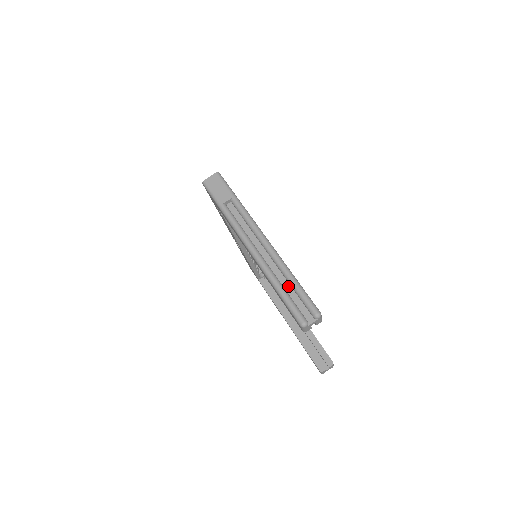
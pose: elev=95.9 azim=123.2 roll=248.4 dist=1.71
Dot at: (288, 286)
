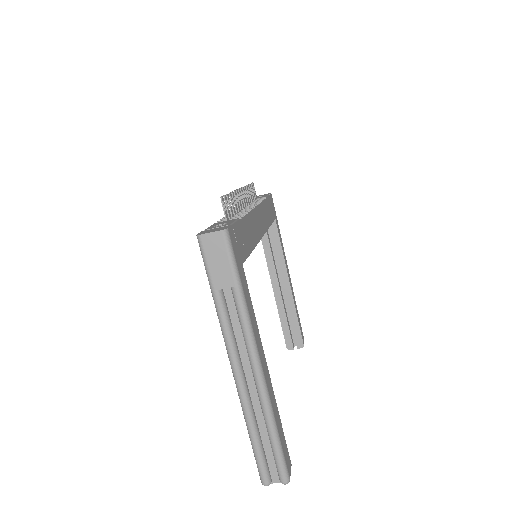
Dot at: (265, 434)
